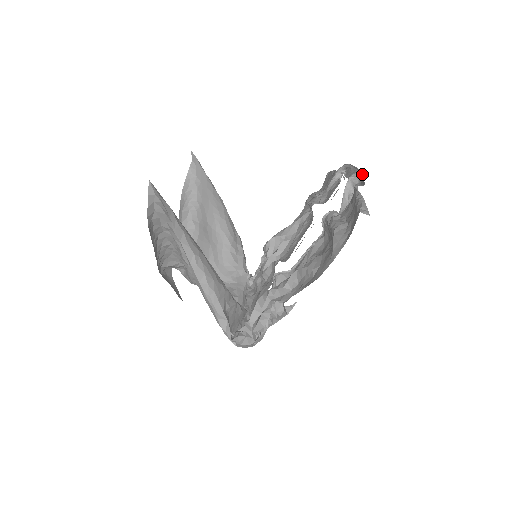
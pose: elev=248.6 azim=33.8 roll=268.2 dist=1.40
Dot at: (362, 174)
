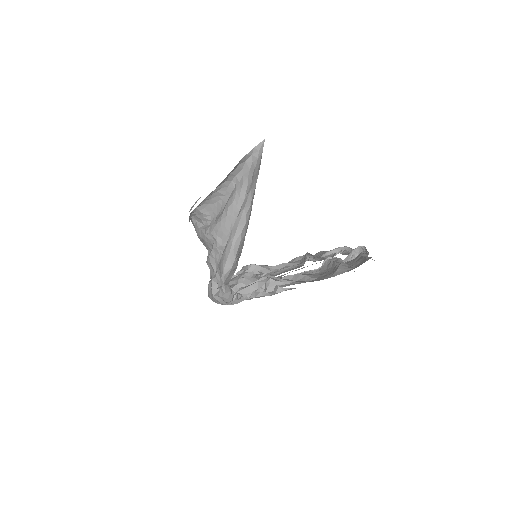
Dot at: occluded
